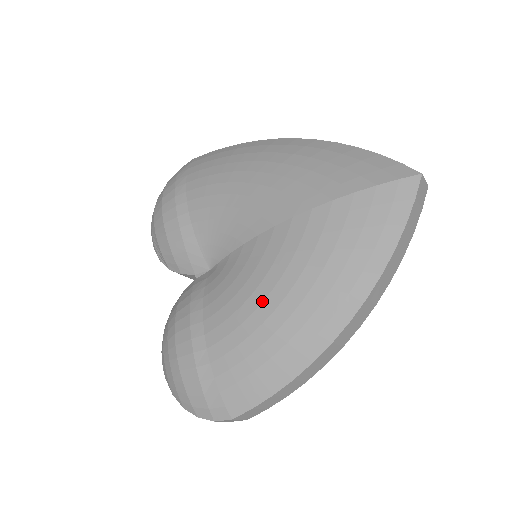
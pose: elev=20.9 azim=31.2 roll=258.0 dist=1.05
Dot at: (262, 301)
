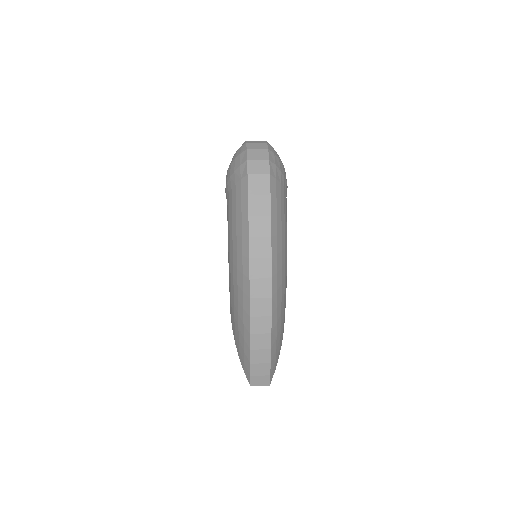
Dot at: occluded
